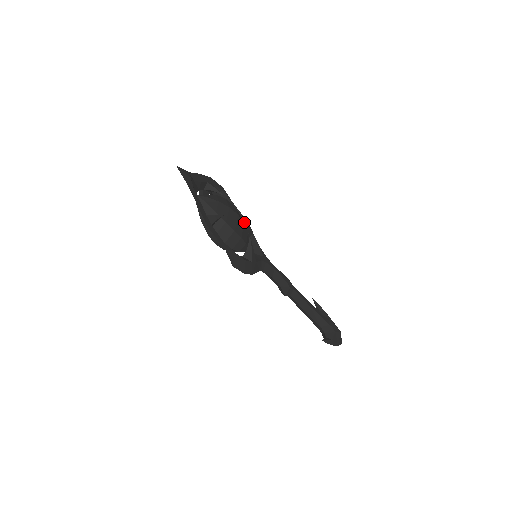
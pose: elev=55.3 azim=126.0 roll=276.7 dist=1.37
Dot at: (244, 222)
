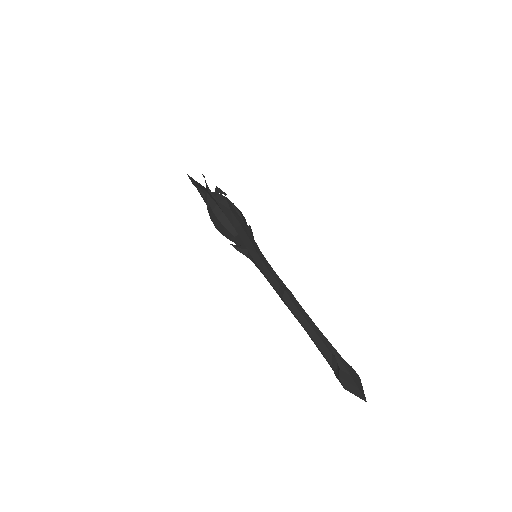
Dot at: occluded
